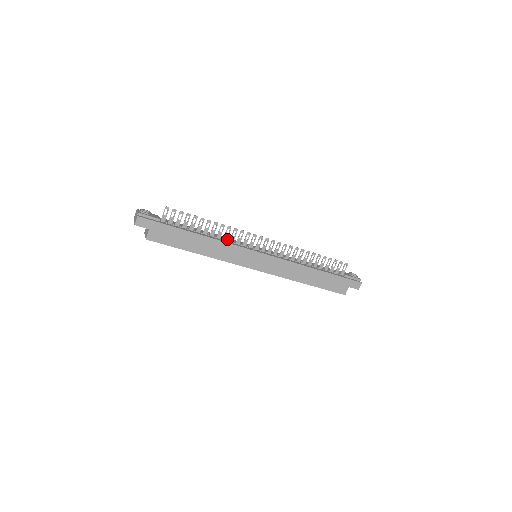
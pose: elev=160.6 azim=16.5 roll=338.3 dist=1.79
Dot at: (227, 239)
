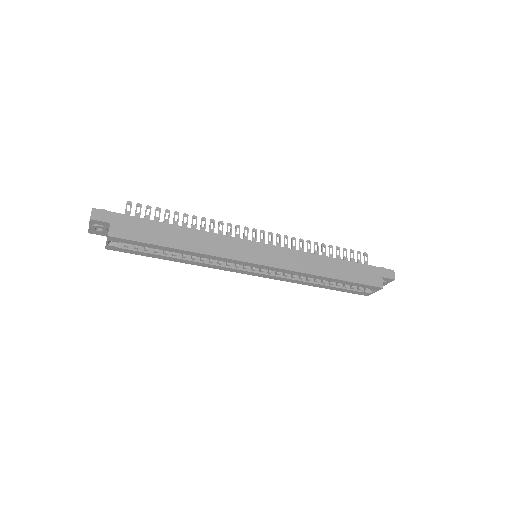
Dot at: occluded
